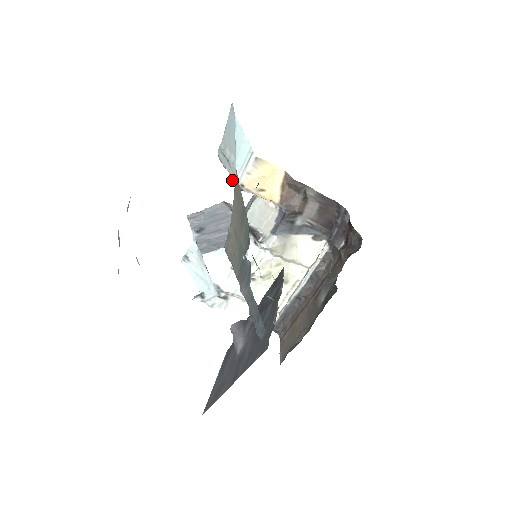
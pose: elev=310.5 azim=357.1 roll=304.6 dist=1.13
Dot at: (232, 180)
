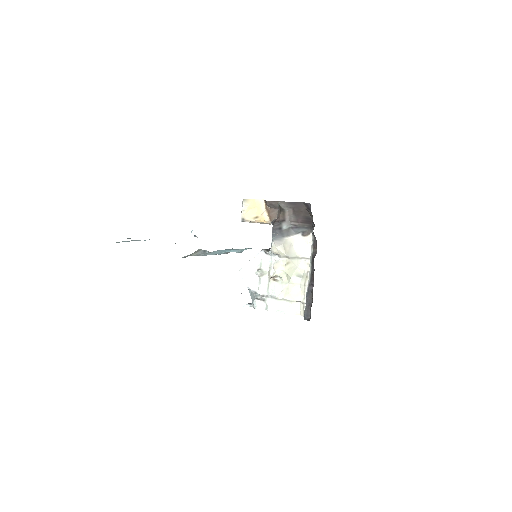
Dot at: occluded
